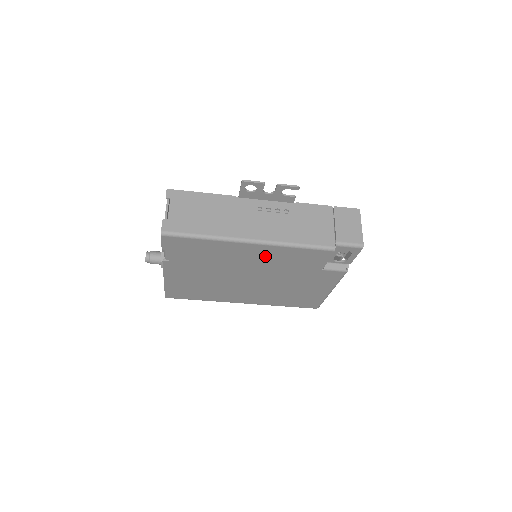
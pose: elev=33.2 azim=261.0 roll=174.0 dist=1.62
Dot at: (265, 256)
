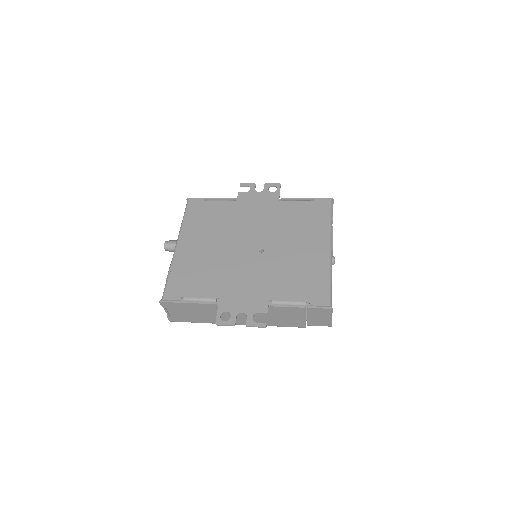
Dot at: occluded
